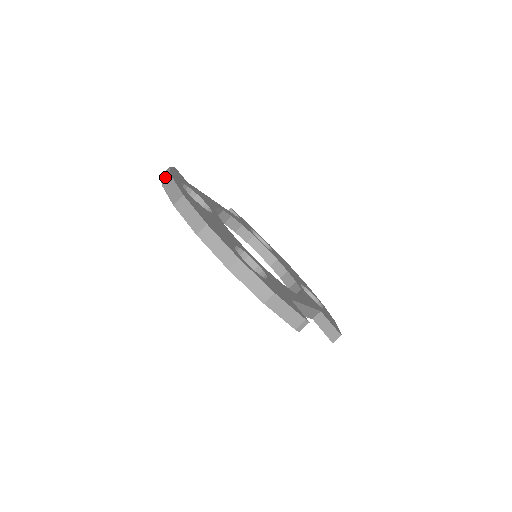
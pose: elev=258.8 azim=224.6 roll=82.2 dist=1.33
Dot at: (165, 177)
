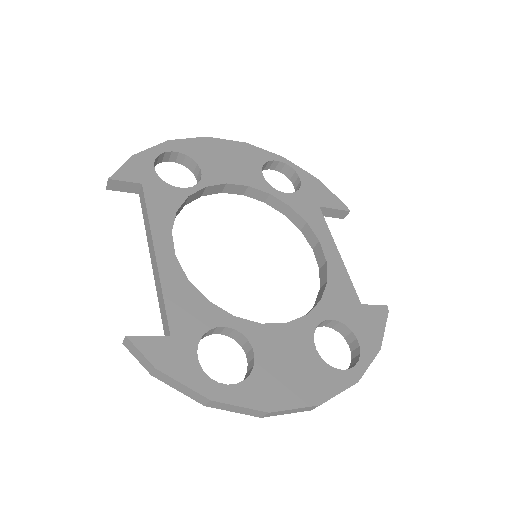
Dot at: (188, 394)
